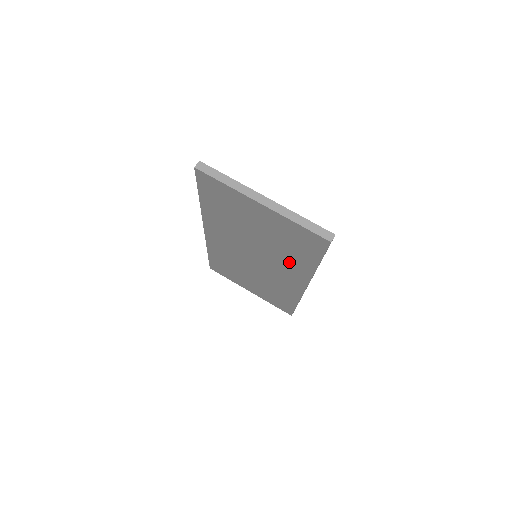
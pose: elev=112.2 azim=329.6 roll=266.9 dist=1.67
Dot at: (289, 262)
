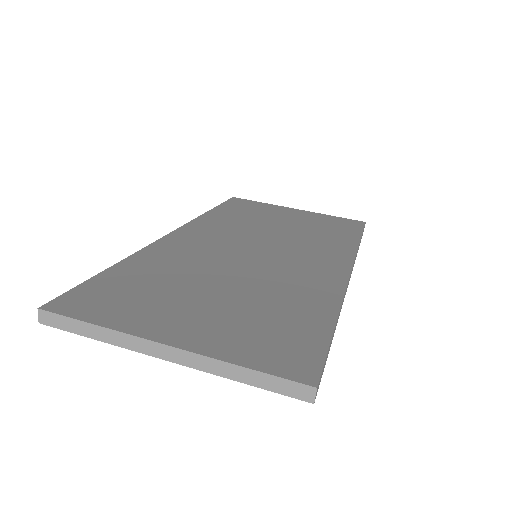
Dot at: occluded
